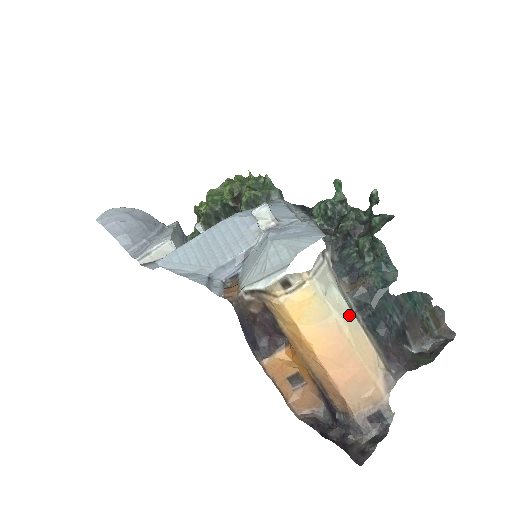
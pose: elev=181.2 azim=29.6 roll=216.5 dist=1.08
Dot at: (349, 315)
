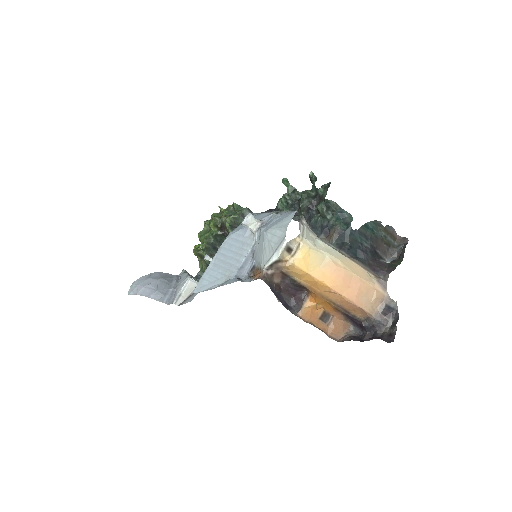
Dot at: (336, 253)
